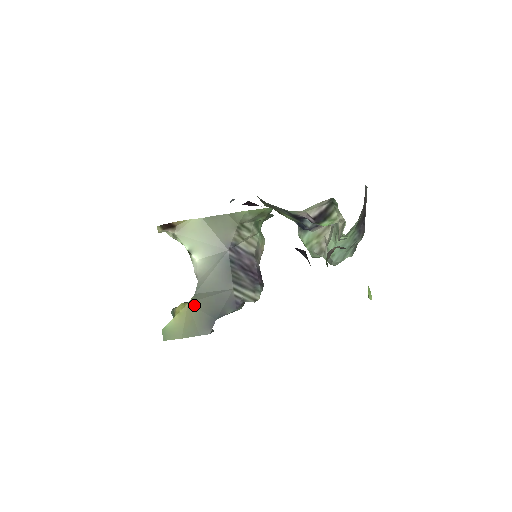
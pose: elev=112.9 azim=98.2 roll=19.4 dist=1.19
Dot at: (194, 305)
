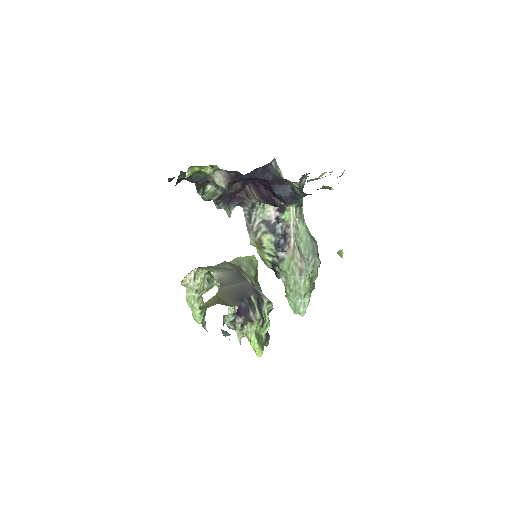
Dot at: (221, 295)
